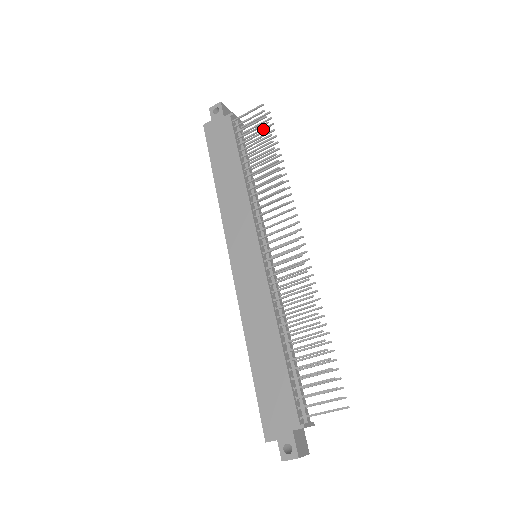
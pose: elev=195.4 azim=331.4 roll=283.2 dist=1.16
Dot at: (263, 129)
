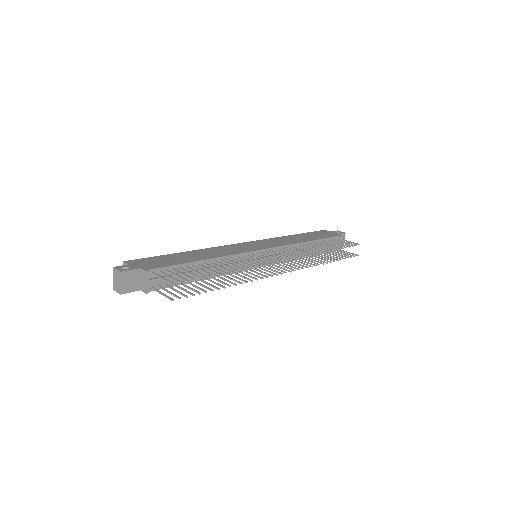
Dot at: (344, 254)
